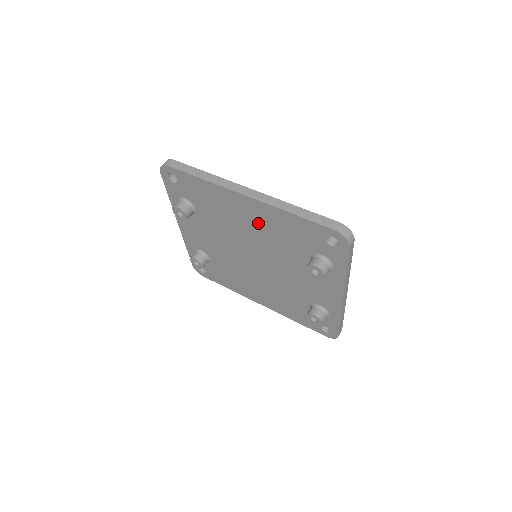
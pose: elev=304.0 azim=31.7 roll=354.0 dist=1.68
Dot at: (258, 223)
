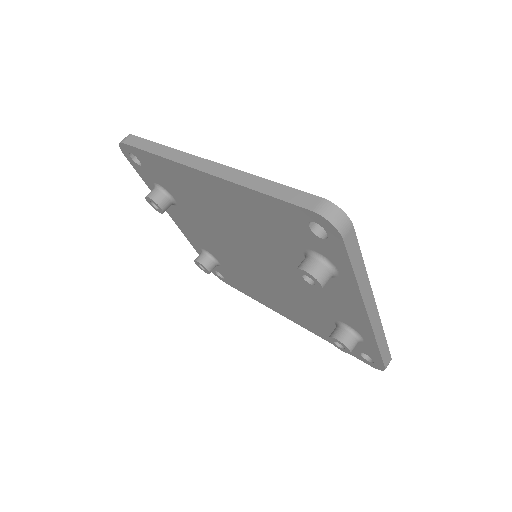
Dot at: (231, 210)
